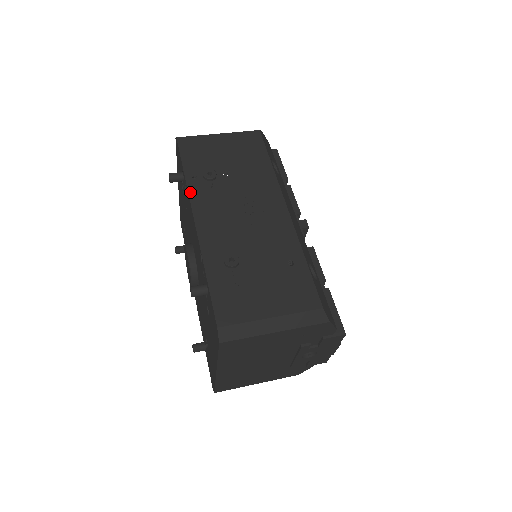
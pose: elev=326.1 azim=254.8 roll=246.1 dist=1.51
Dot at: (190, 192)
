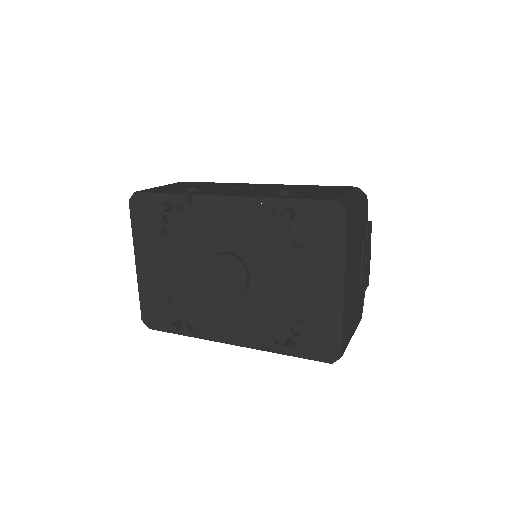
Dot at: (197, 194)
